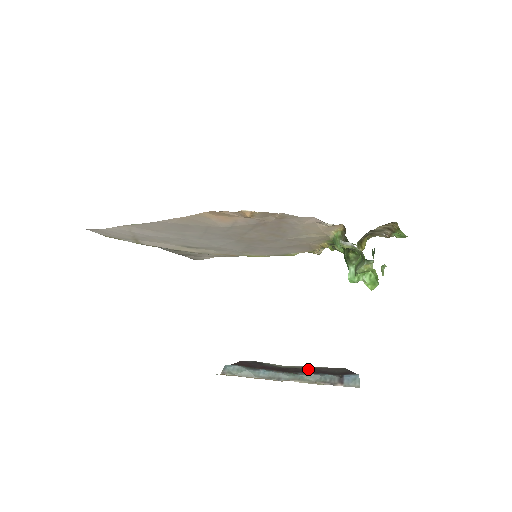
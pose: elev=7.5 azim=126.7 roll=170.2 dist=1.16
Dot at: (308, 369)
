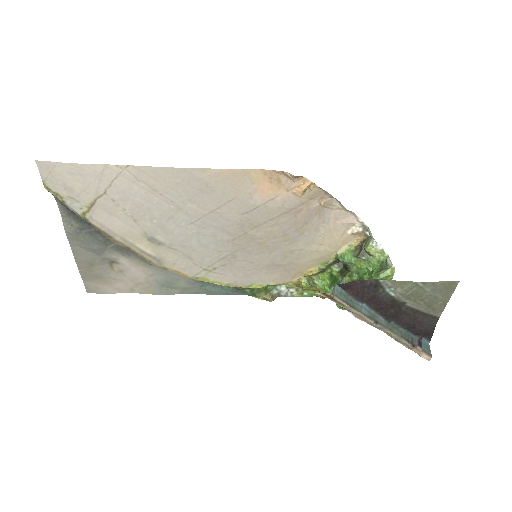
Dot at: (407, 313)
